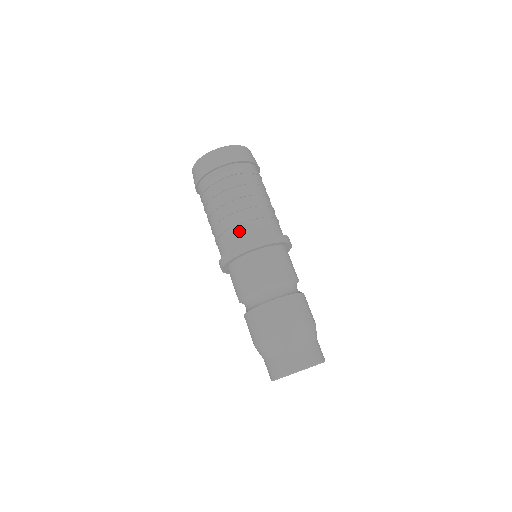
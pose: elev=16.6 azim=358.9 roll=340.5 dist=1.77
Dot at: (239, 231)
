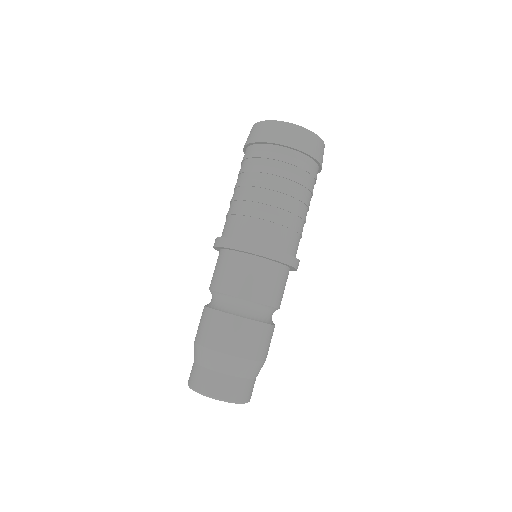
Dot at: (247, 224)
